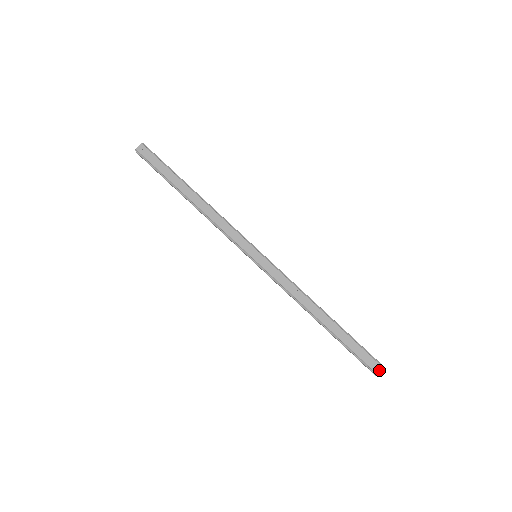
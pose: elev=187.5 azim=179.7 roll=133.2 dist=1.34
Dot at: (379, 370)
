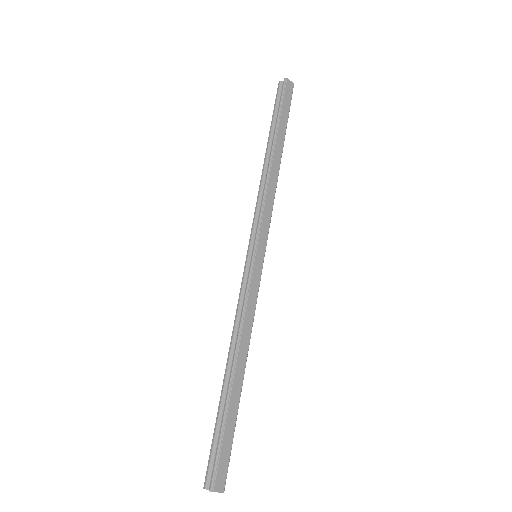
Dot at: (220, 486)
